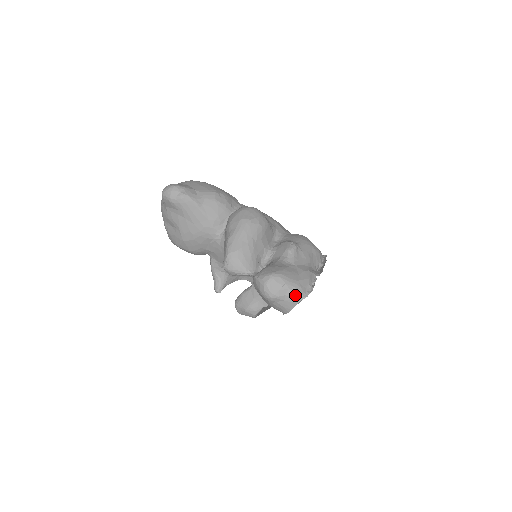
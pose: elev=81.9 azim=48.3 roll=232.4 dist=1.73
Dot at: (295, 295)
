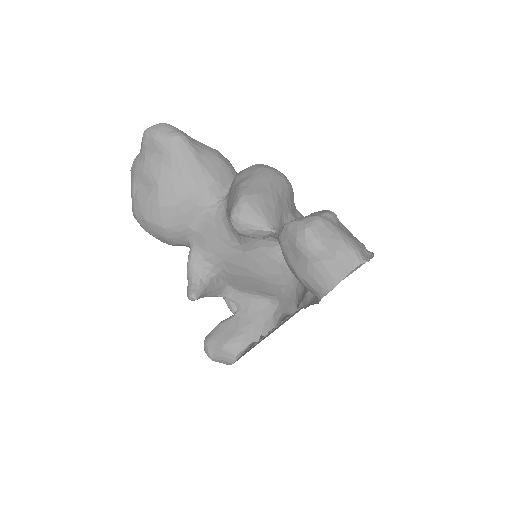
Dot at: (351, 253)
